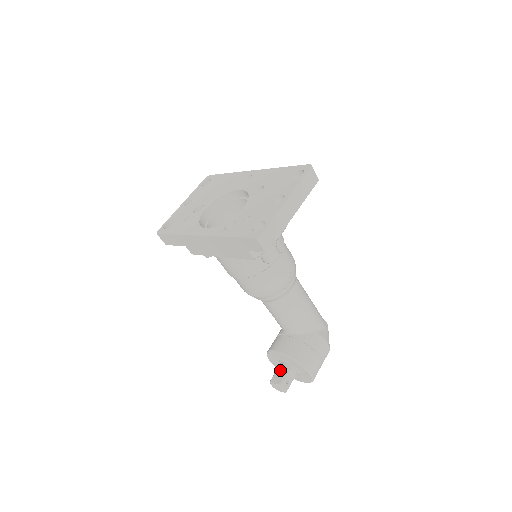
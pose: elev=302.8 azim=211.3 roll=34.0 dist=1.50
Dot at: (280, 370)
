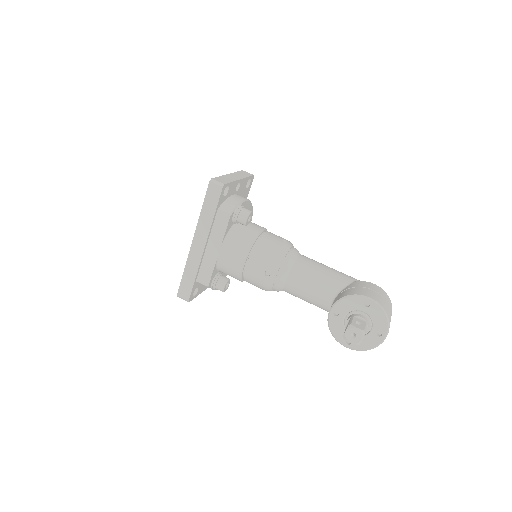
Dot at: (347, 325)
